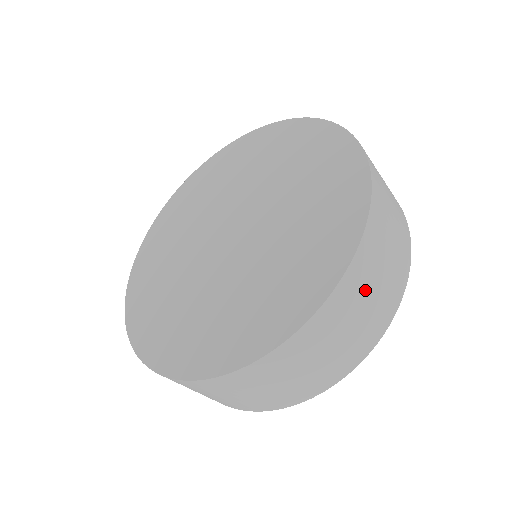
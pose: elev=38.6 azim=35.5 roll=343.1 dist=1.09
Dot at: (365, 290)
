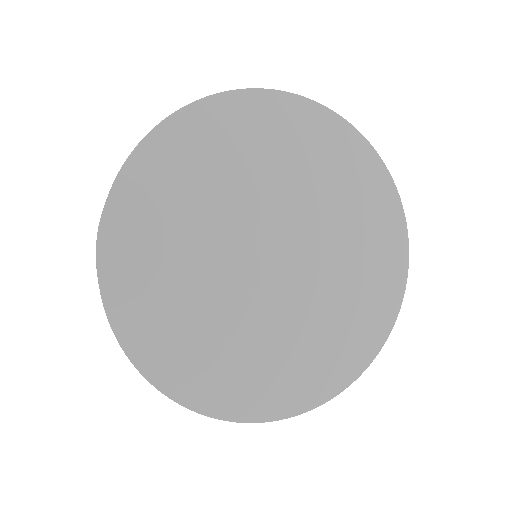
Dot at: occluded
